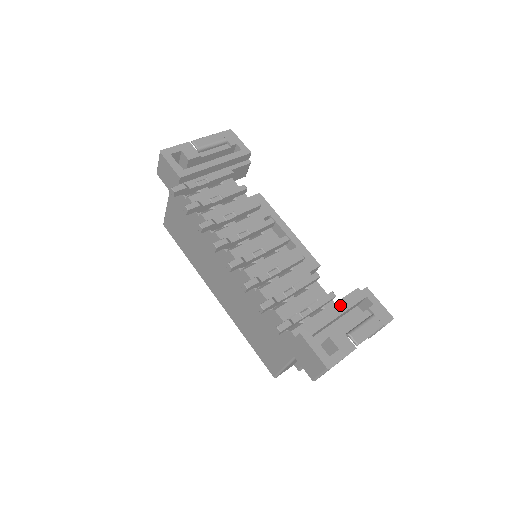
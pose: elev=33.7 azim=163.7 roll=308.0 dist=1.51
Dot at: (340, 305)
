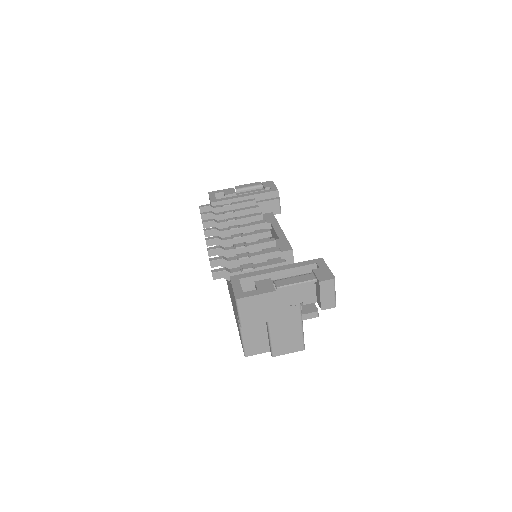
Dot at: (283, 265)
